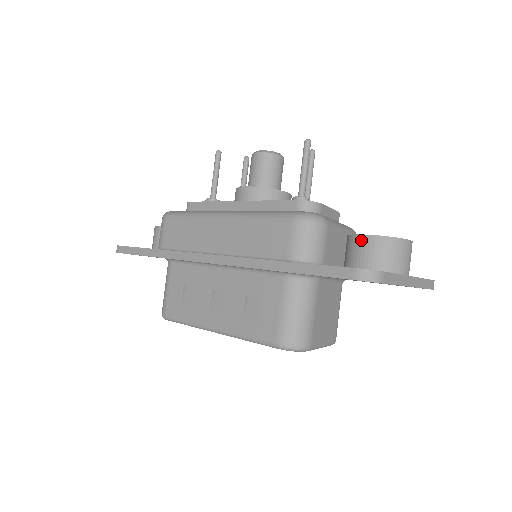
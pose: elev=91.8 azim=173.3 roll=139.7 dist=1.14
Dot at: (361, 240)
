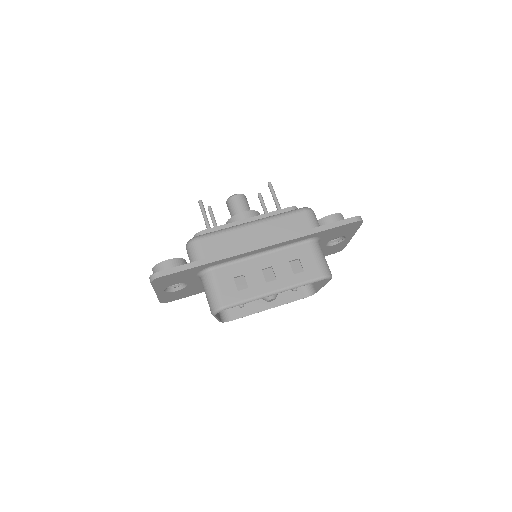
Dot at: (331, 217)
